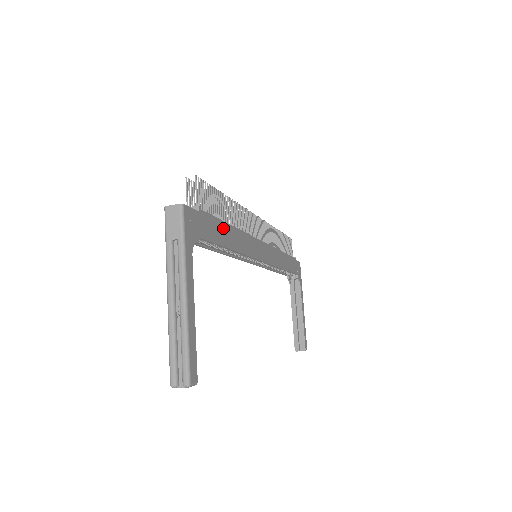
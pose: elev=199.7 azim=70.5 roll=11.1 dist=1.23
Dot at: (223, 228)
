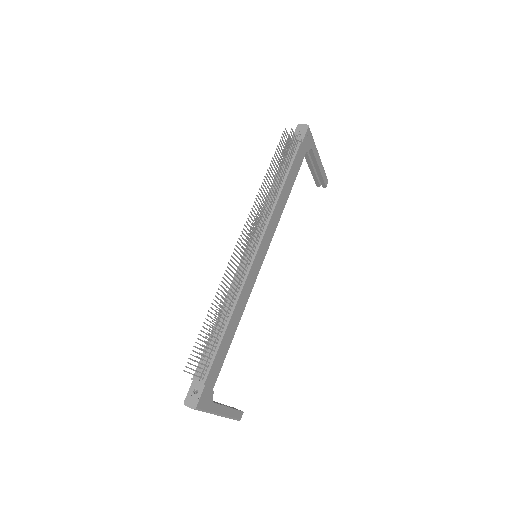
Dot at: (224, 343)
